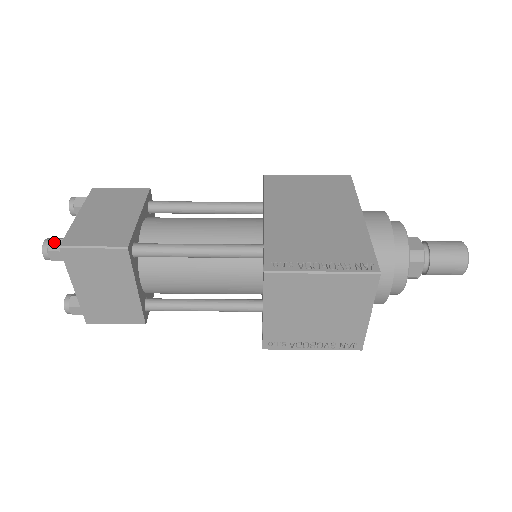
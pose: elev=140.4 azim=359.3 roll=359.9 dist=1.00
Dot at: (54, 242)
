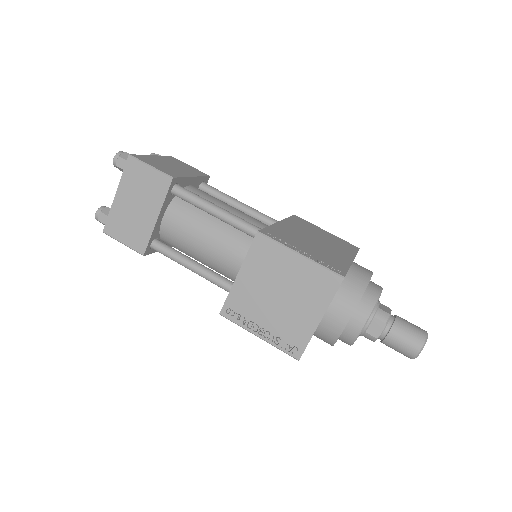
Dot at: (127, 154)
